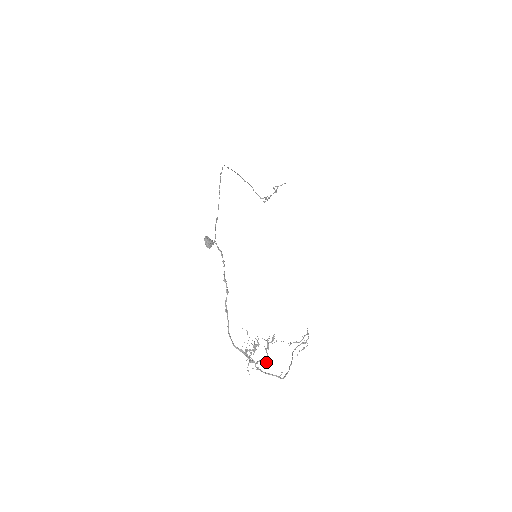
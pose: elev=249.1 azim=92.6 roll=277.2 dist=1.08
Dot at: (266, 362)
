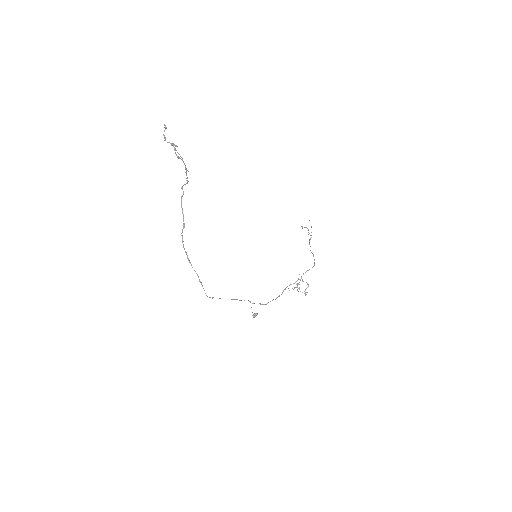
Dot at: (306, 282)
